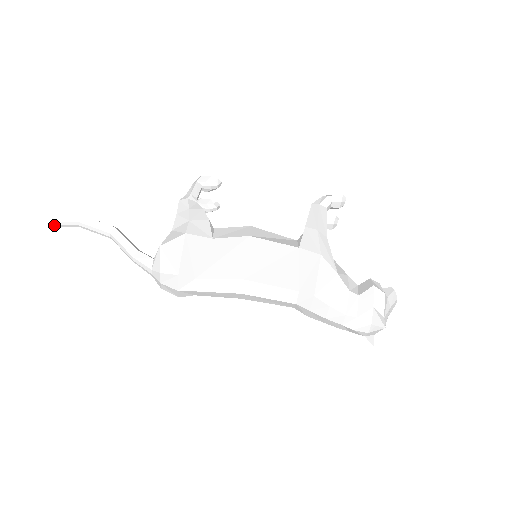
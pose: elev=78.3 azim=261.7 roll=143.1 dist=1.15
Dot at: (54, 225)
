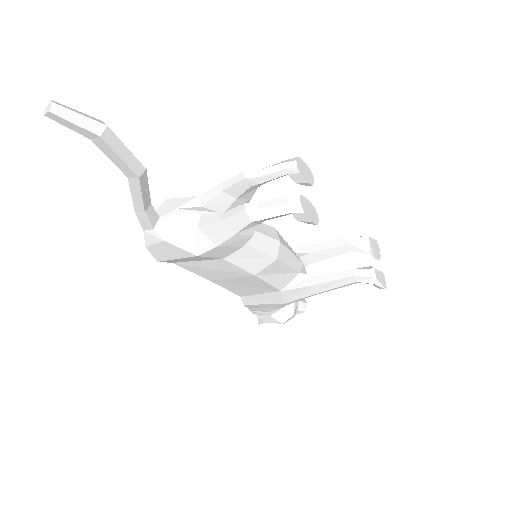
Dot at: (51, 114)
